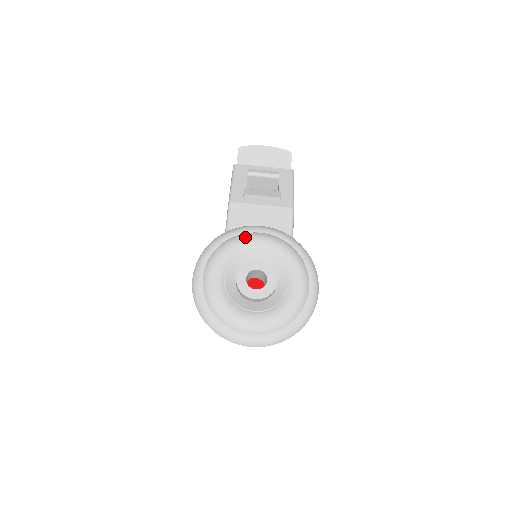
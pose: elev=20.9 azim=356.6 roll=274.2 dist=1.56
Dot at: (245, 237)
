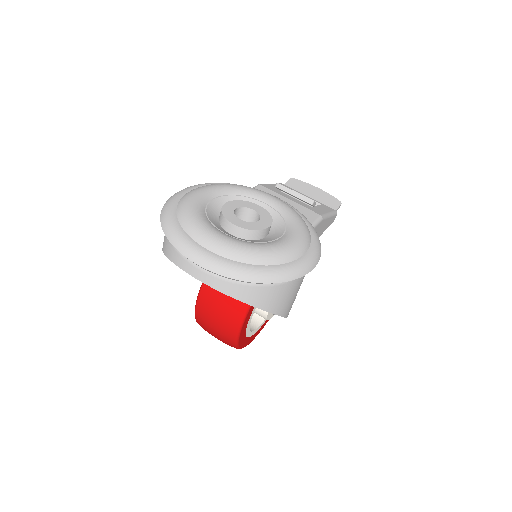
Dot at: occluded
